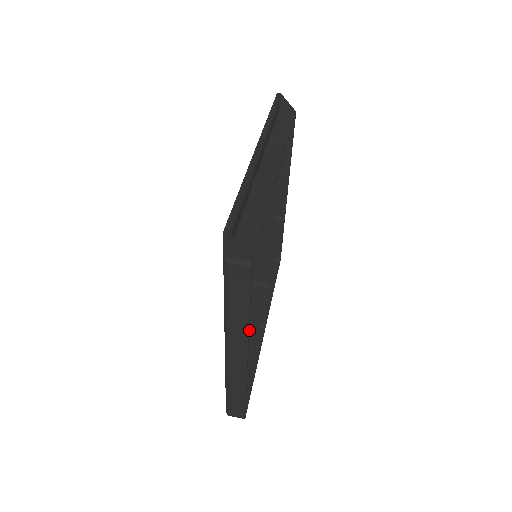
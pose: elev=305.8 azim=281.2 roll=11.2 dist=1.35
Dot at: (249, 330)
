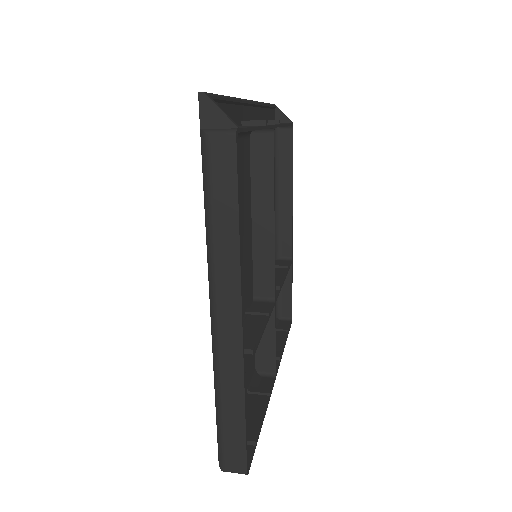
Dot at: (249, 334)
